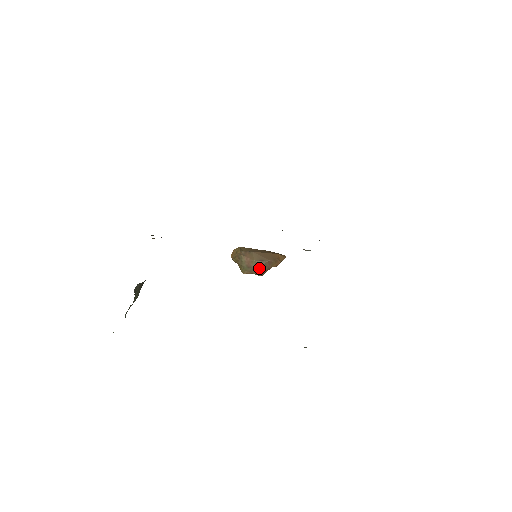
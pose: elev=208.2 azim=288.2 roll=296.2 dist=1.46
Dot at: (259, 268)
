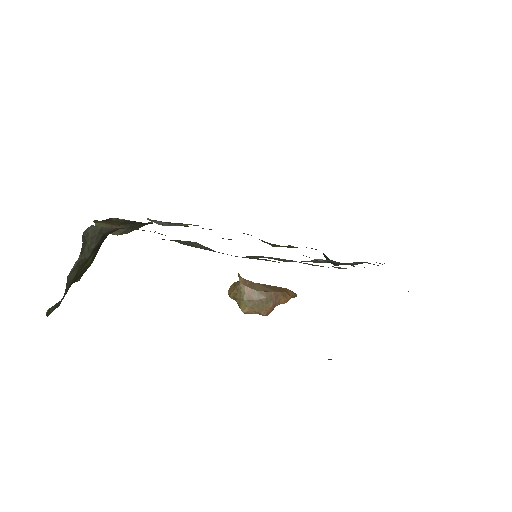
Dot at: (263, 302)
